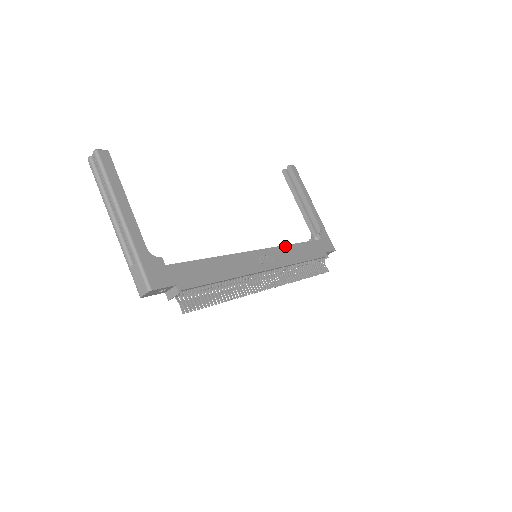
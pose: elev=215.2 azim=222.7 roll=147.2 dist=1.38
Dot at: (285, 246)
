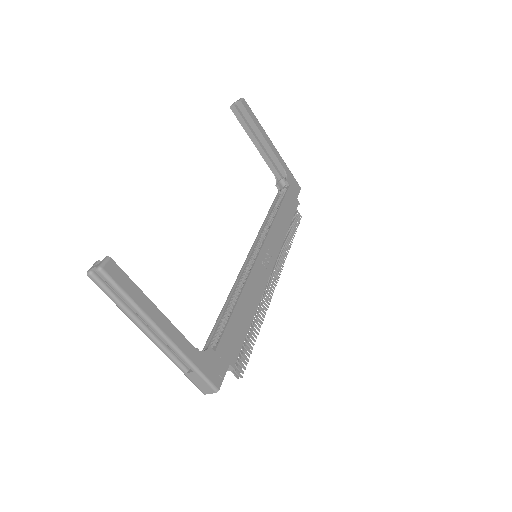
Dot at: (273, 225)
